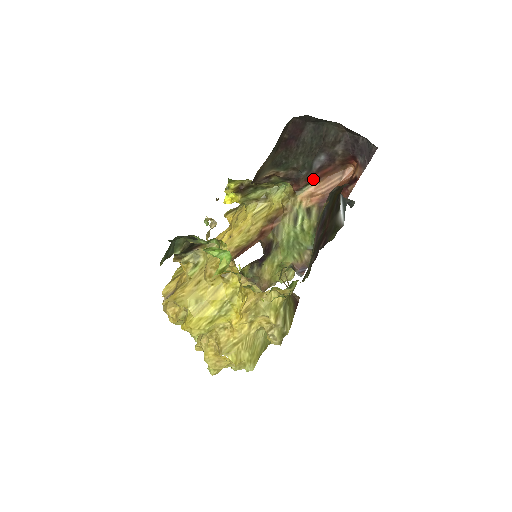
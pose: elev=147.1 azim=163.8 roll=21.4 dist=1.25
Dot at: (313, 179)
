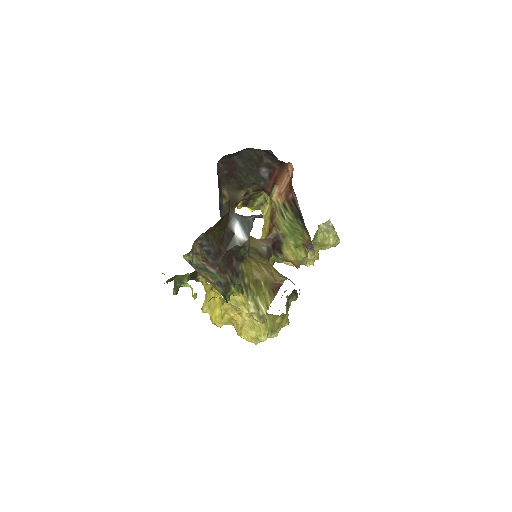
Dot at: (272, 184)
